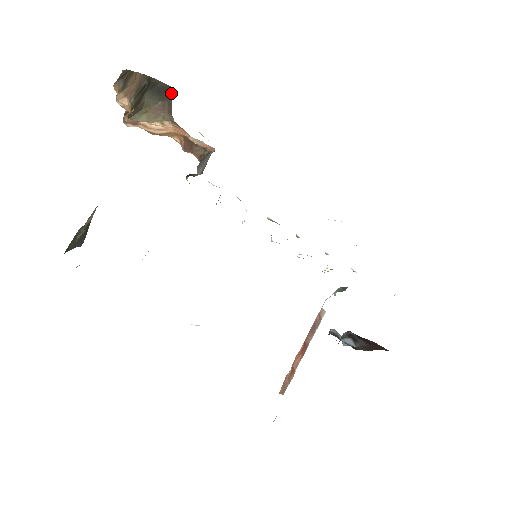
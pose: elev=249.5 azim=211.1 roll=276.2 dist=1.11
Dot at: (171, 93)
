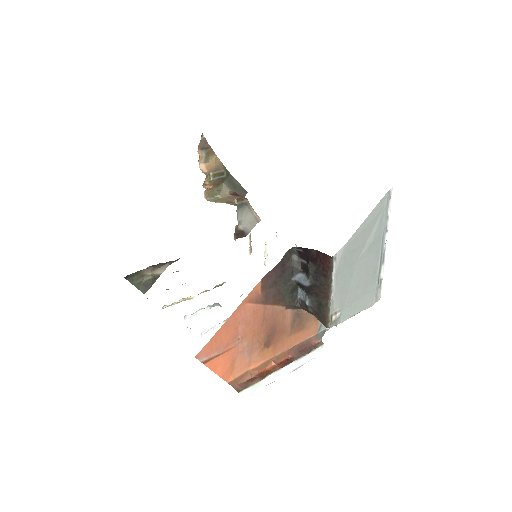
Dot at: (244, 193)
